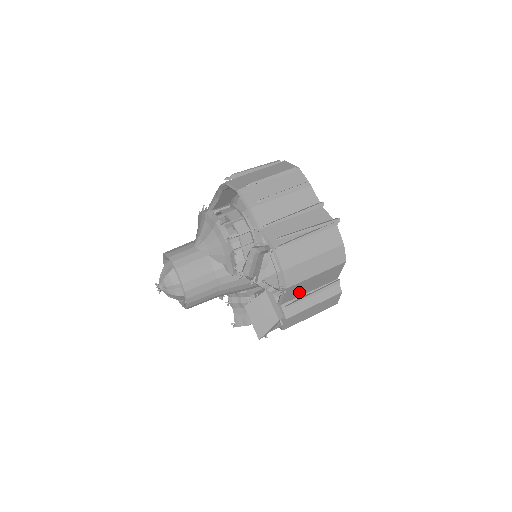
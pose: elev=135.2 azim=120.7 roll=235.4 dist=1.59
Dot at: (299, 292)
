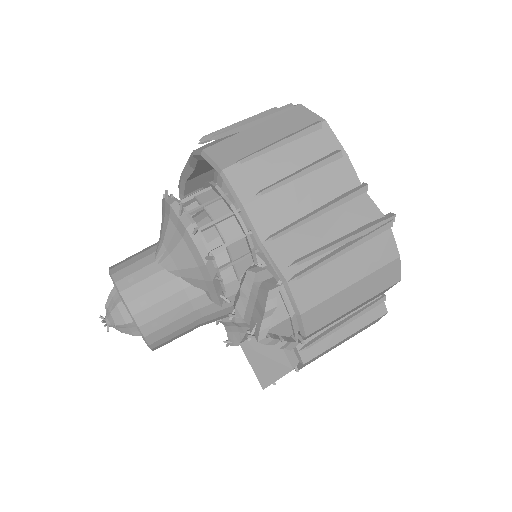
Dot at: (324, 327)
